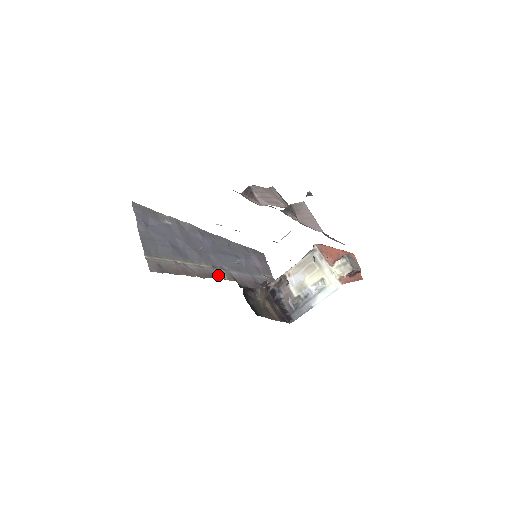
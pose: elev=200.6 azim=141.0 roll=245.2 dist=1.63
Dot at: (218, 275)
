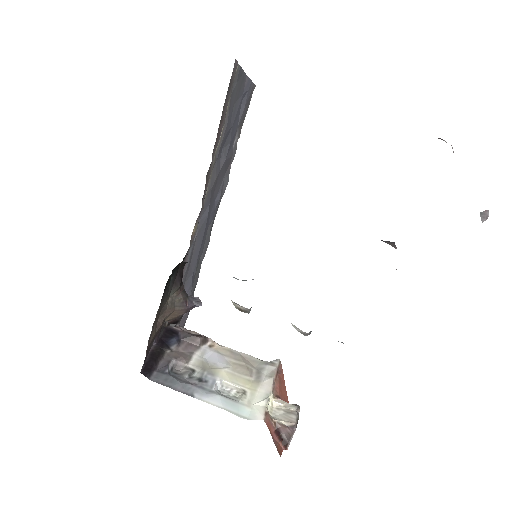
Dot at: occluded
